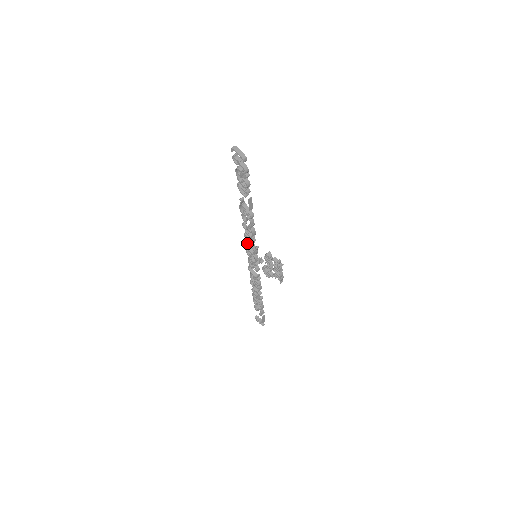
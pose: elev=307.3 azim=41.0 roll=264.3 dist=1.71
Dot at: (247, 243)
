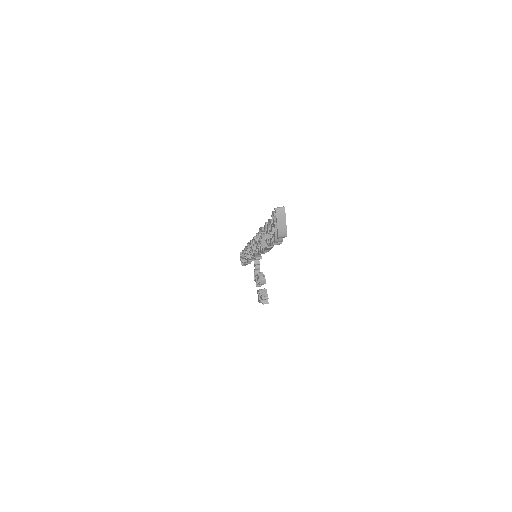
Dot at: (253, 243)
